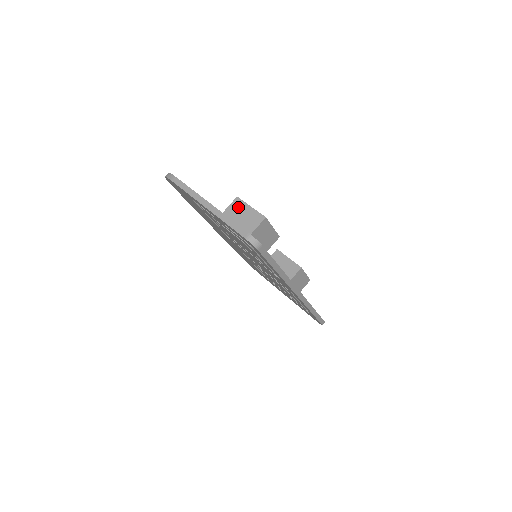
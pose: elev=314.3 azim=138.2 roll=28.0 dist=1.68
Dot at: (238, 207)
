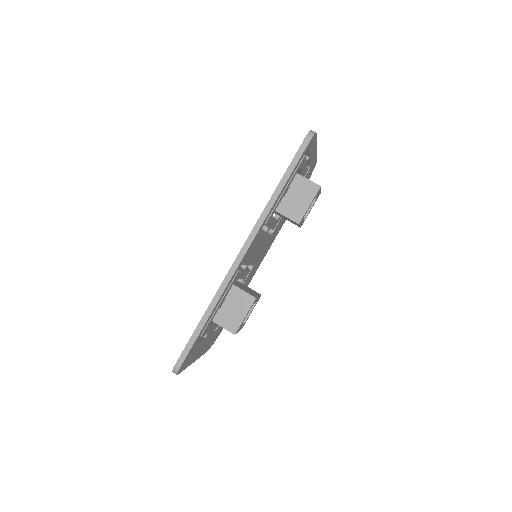
Dot at: occluded
